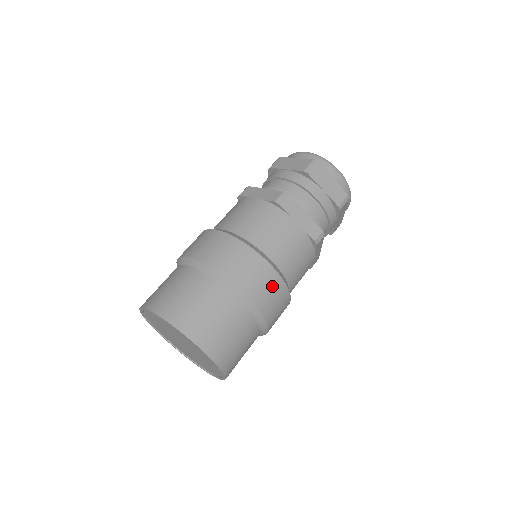
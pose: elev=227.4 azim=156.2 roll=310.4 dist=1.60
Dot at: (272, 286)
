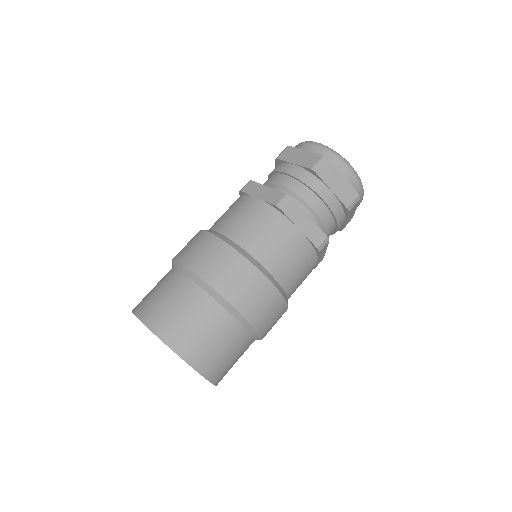
Dot at: (267, 299)
